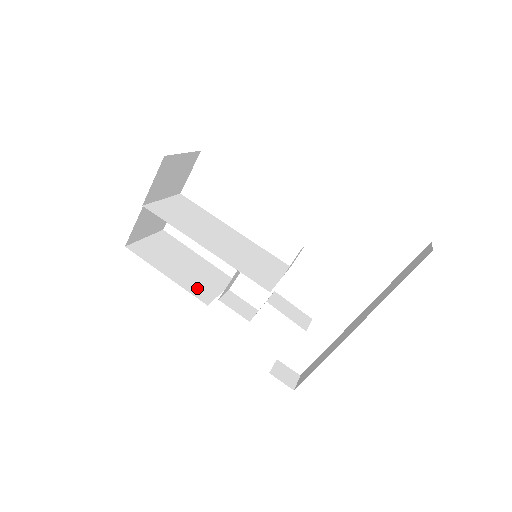
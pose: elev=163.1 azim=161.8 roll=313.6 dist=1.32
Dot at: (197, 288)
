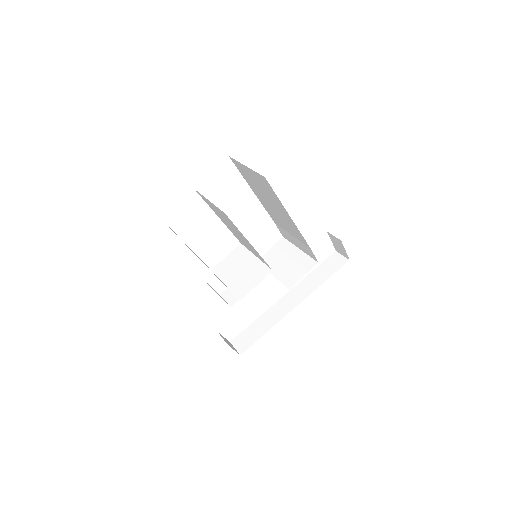
Dot at: occluded
